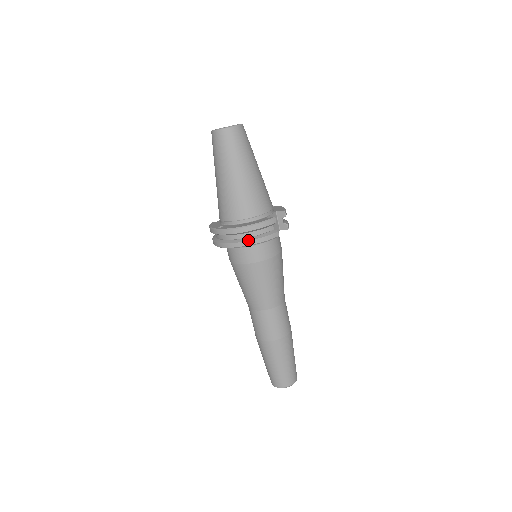
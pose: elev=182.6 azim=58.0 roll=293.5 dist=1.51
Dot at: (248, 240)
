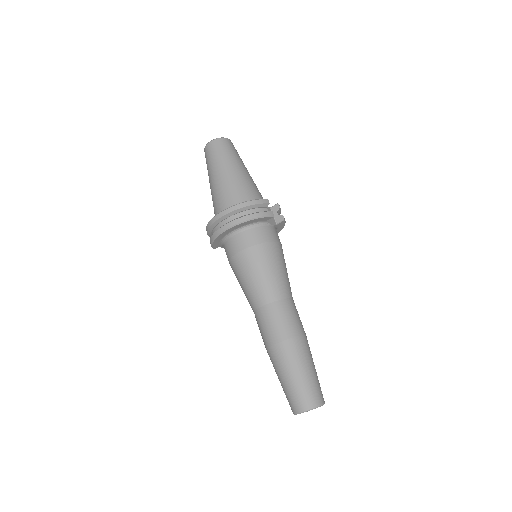
Dot at: (243, 216)
